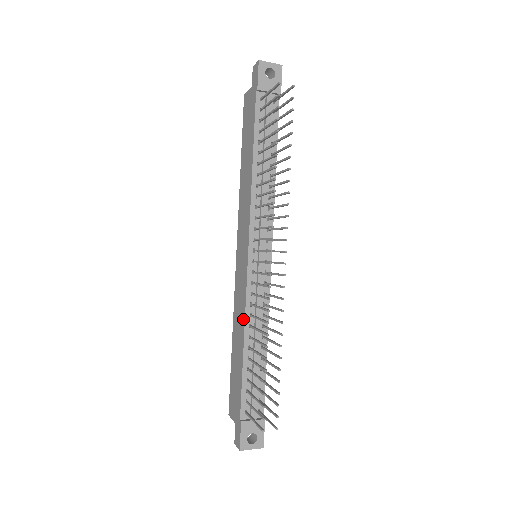
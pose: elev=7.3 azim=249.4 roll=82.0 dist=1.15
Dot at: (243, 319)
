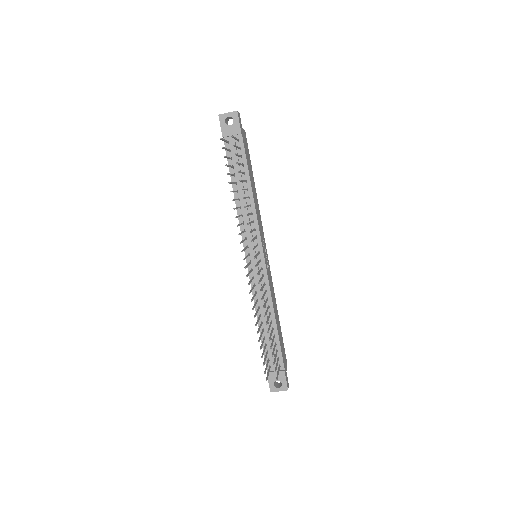
Dot at: (254, 303)
